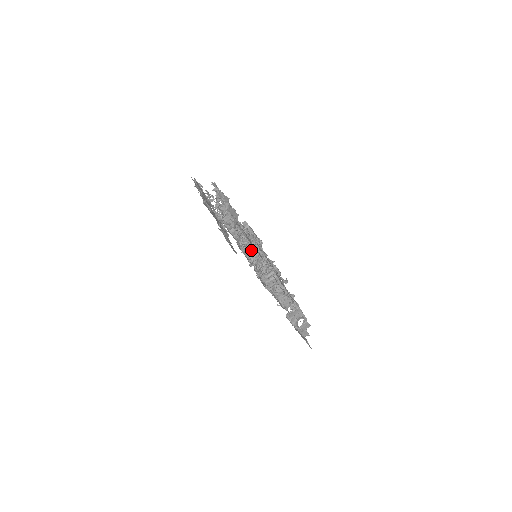
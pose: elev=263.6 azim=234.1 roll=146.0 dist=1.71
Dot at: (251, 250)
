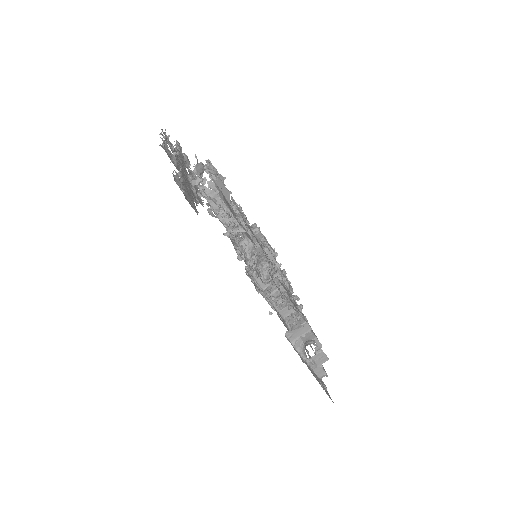
Dot at: occluded
